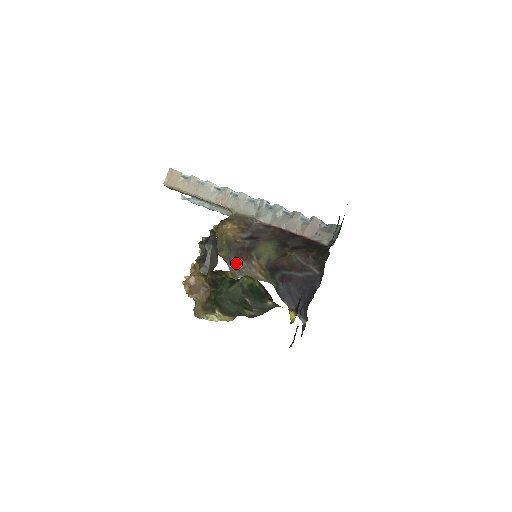
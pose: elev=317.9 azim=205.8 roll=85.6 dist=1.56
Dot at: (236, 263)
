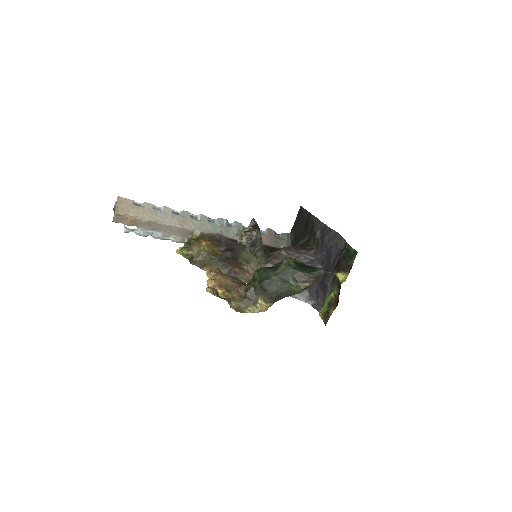
Dot at: (228, 272)
